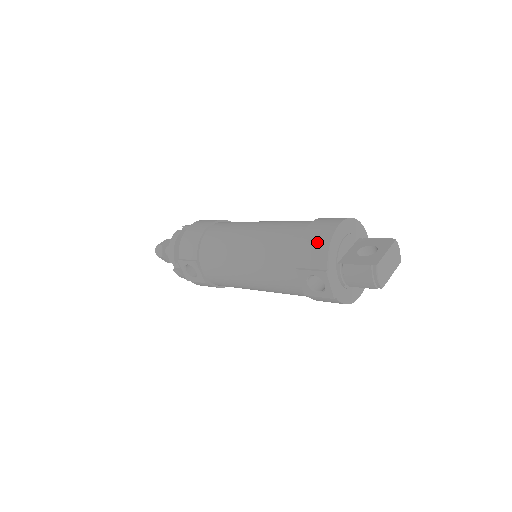
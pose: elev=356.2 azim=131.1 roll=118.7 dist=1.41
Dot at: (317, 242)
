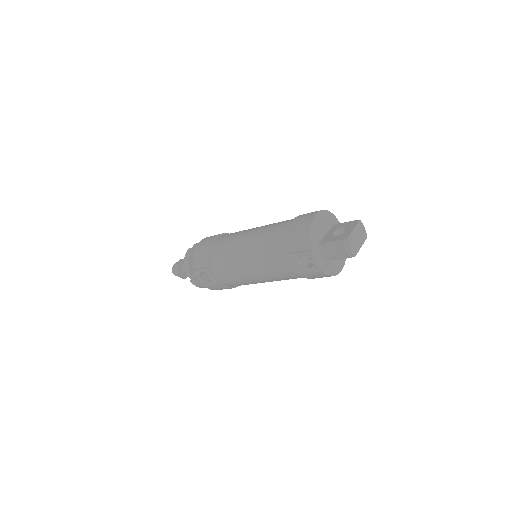
Dot at: (301, 230)
